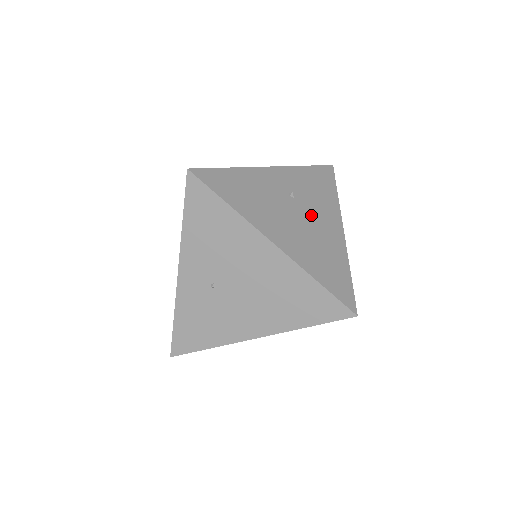
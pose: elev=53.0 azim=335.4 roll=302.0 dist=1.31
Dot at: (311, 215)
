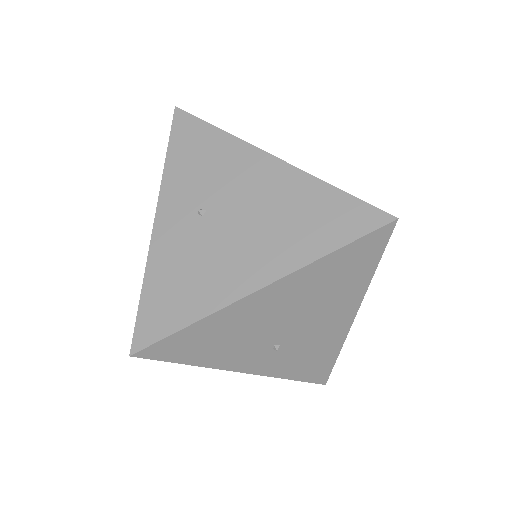
Dot at: (237, 198)
